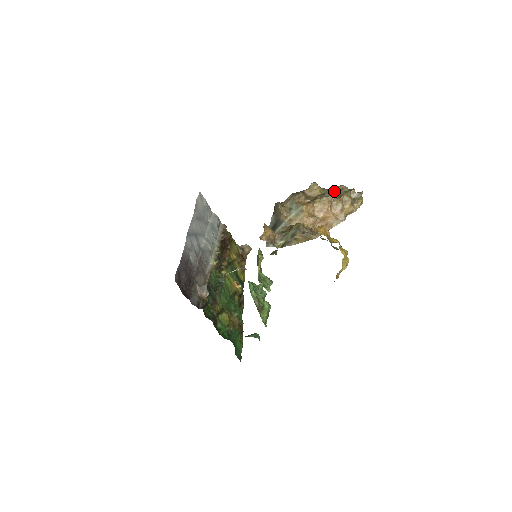
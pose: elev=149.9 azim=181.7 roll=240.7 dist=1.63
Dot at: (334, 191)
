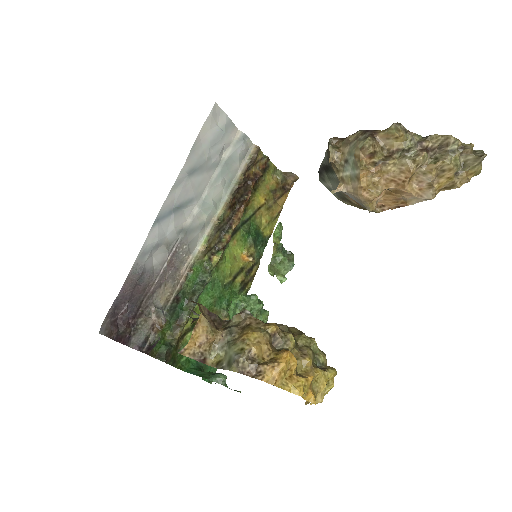
Dot at: (431, 144)
